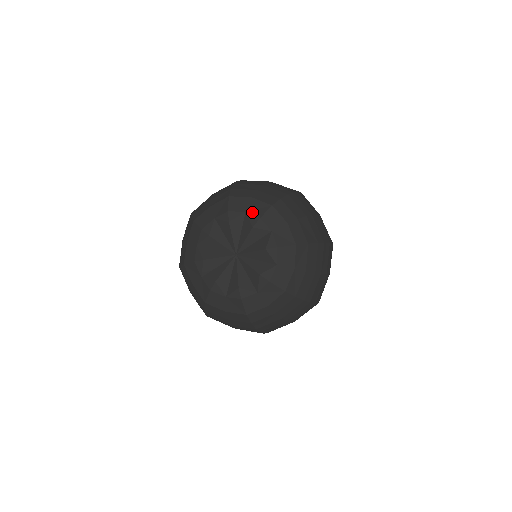
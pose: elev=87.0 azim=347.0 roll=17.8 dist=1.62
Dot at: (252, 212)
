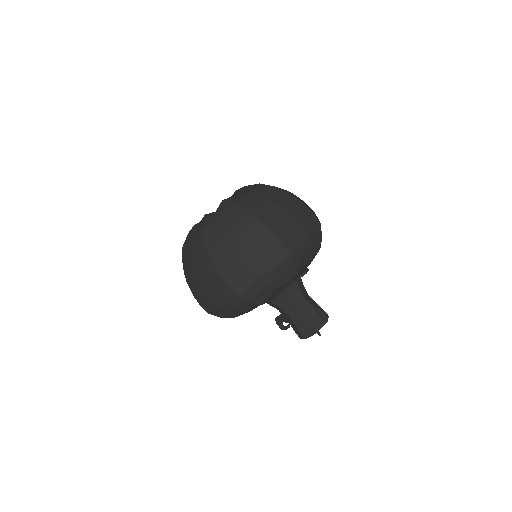
Dot at: occluded
